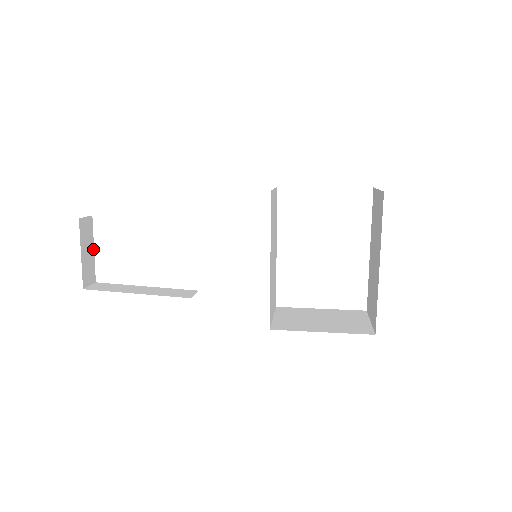
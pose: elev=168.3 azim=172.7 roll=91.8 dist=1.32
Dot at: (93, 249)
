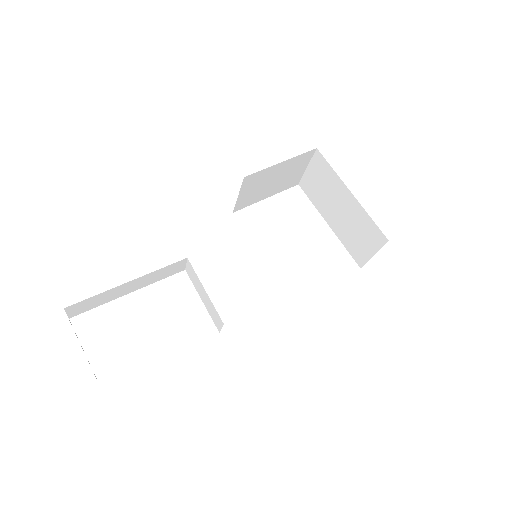
Dot at: occluded
